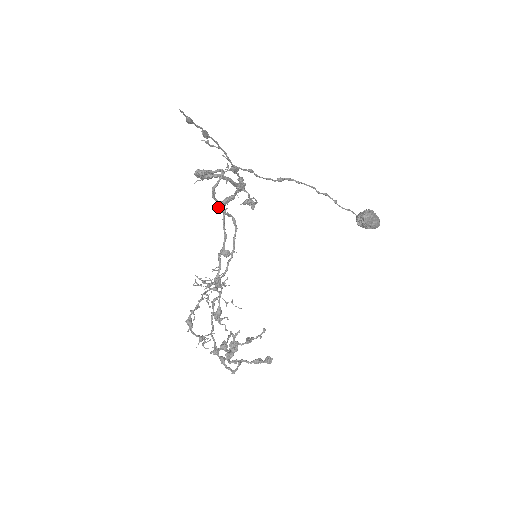
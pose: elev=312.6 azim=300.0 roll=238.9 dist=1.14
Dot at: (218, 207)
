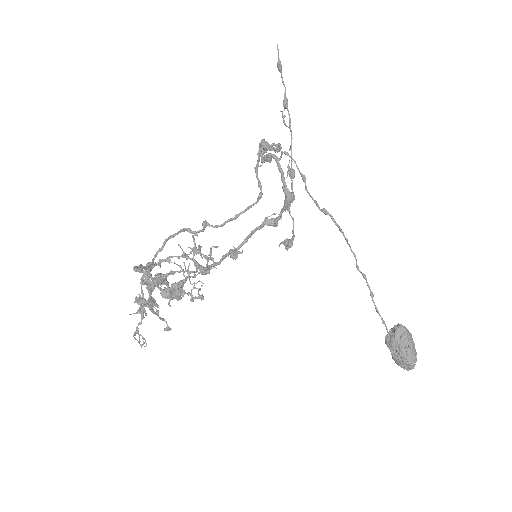
Dot at: (256, 164)
